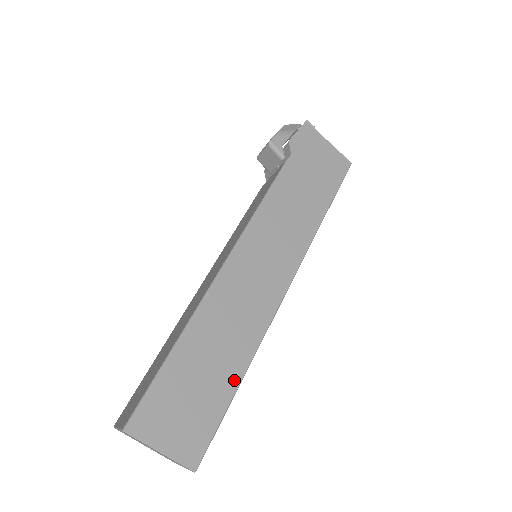
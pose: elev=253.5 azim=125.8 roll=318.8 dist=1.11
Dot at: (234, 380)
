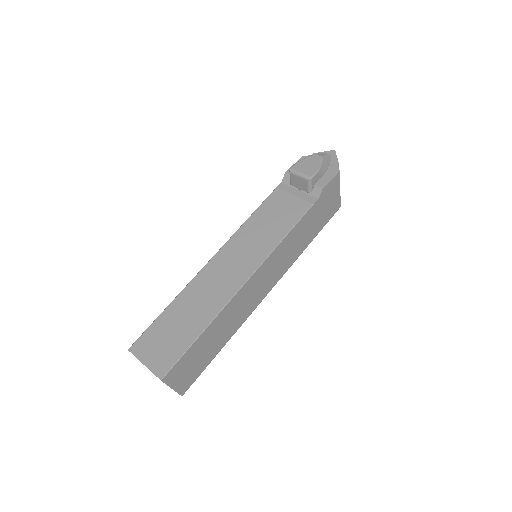
Dot at: (219, 349)
